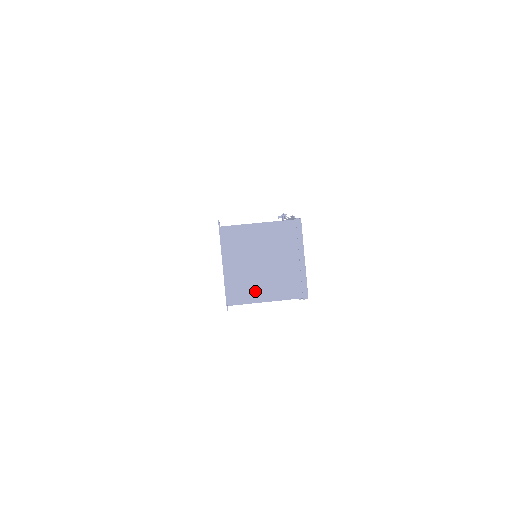
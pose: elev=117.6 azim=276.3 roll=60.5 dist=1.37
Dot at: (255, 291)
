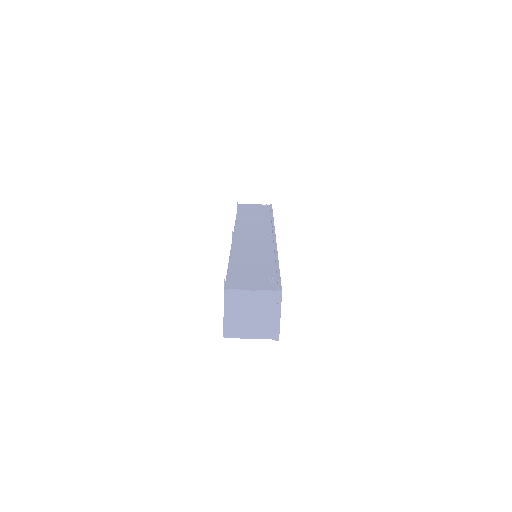
Dot at: (243, 332)
